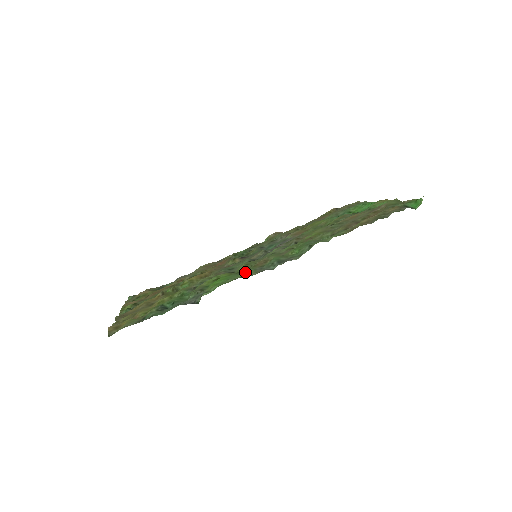
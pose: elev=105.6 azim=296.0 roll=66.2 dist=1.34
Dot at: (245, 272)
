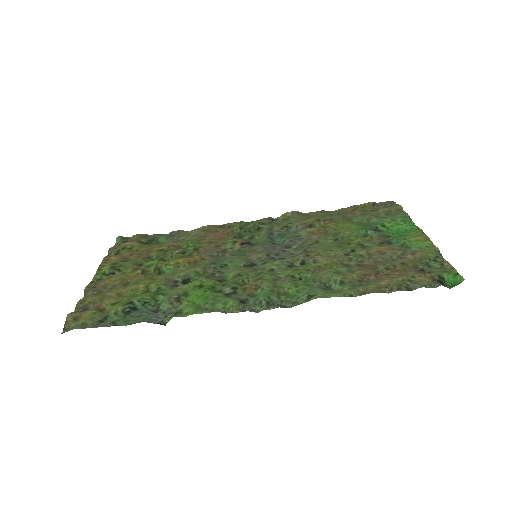
Dot at: (227, 302)
